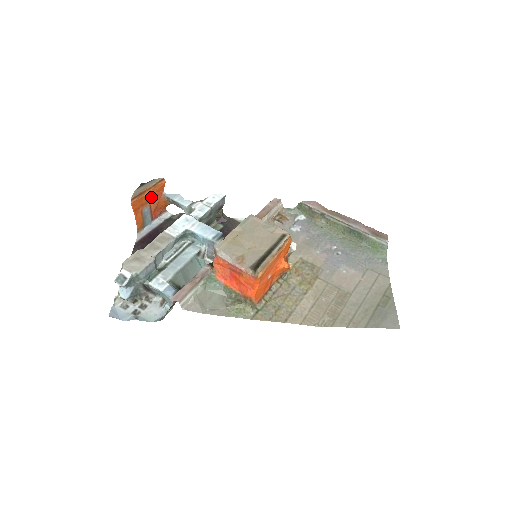
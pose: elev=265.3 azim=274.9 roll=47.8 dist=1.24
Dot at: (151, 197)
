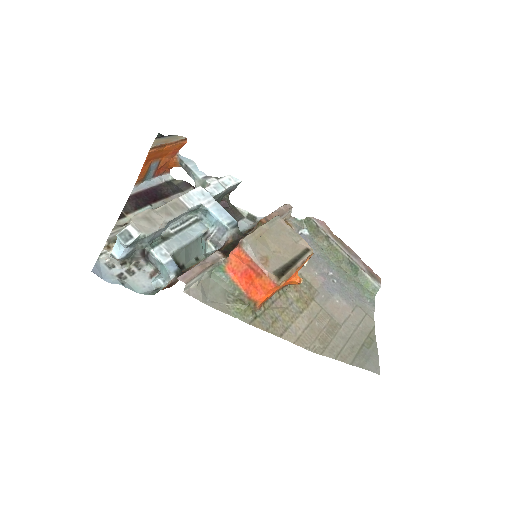
Dot at: (166, 153)
